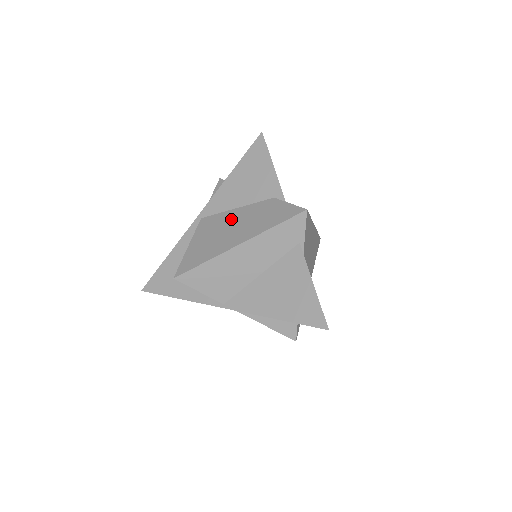
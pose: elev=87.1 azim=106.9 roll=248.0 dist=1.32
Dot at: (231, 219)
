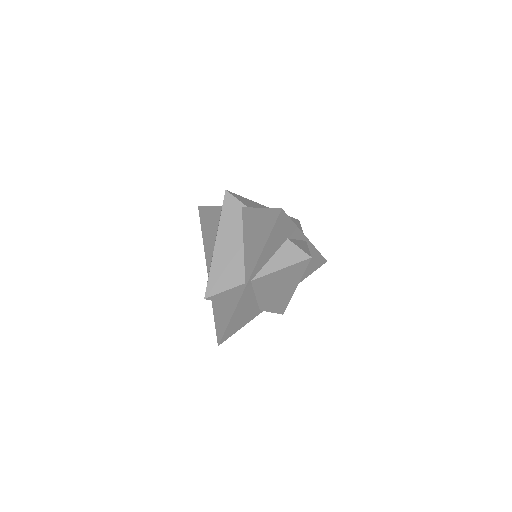
Dot at: occluded
